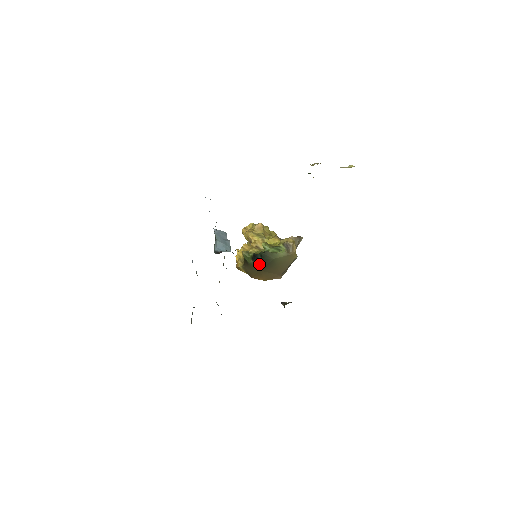
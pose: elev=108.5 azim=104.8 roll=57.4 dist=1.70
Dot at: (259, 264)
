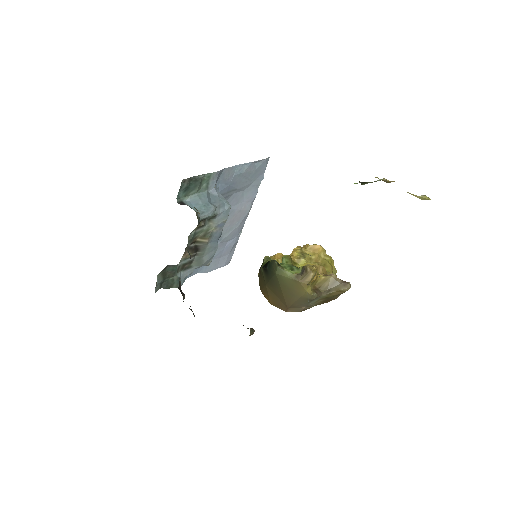
Dot at: (266, 275)
